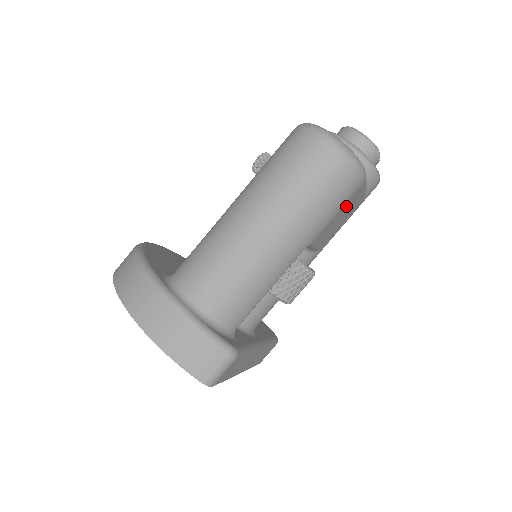
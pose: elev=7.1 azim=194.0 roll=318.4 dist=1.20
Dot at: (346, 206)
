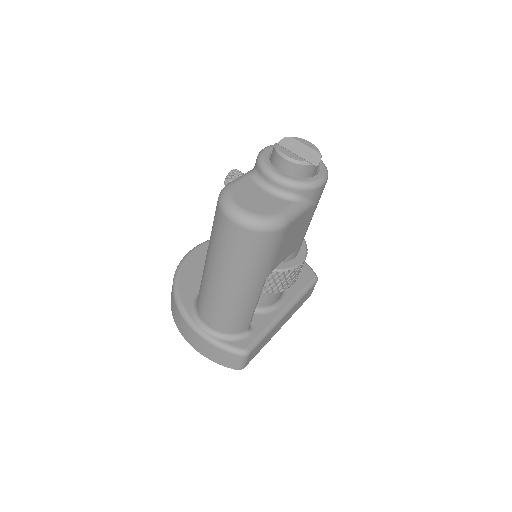
Dot at: (286, 239)
